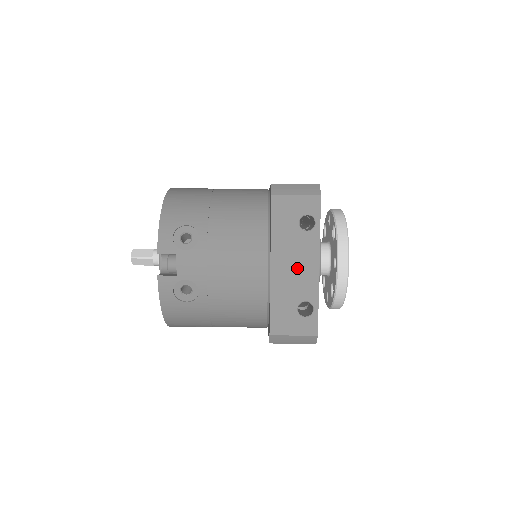
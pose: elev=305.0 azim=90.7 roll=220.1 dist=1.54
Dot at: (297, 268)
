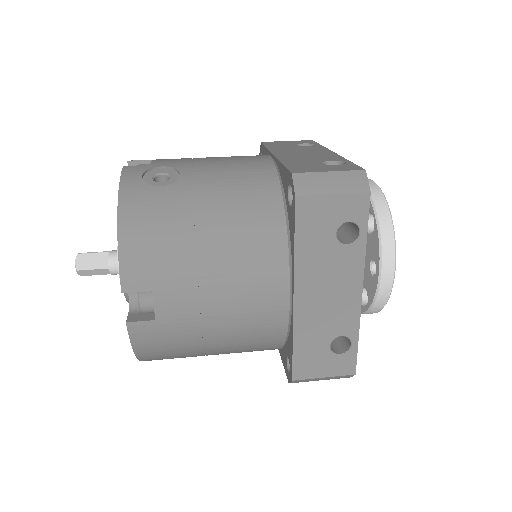
Dot at: (307, 154)
